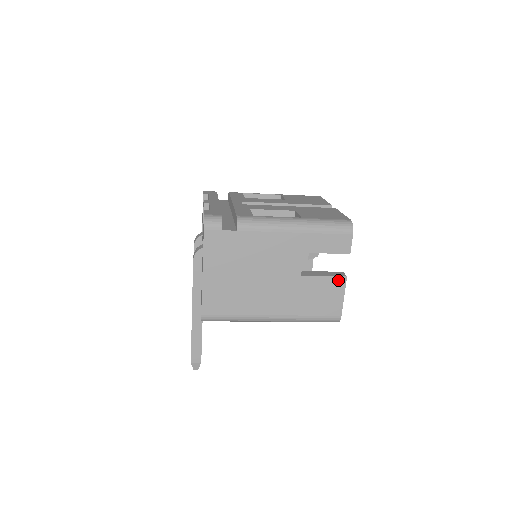
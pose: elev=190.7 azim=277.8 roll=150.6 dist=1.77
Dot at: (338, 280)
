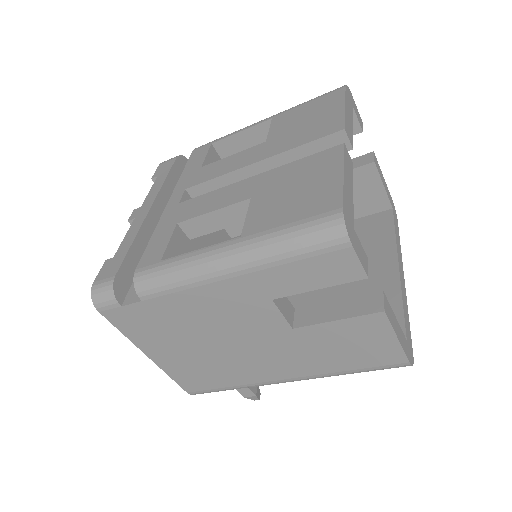
Dot at: (369, 320)
